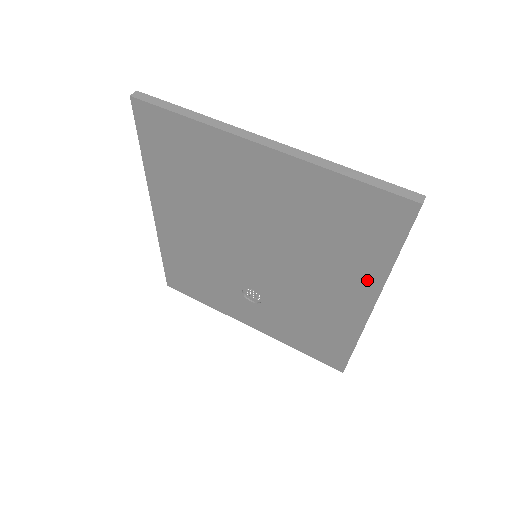
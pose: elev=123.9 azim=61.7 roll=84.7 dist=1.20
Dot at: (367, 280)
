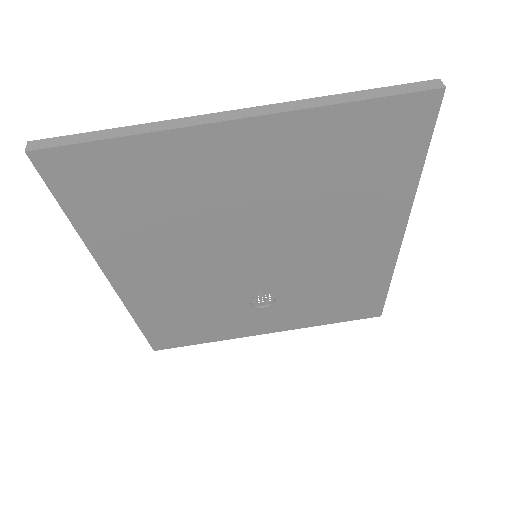
Dot at: (393, 207)
